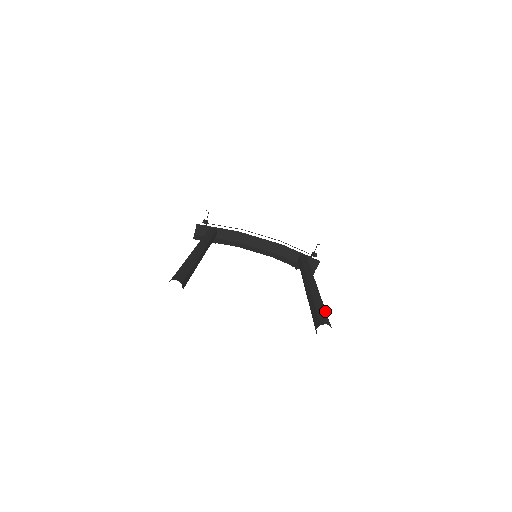
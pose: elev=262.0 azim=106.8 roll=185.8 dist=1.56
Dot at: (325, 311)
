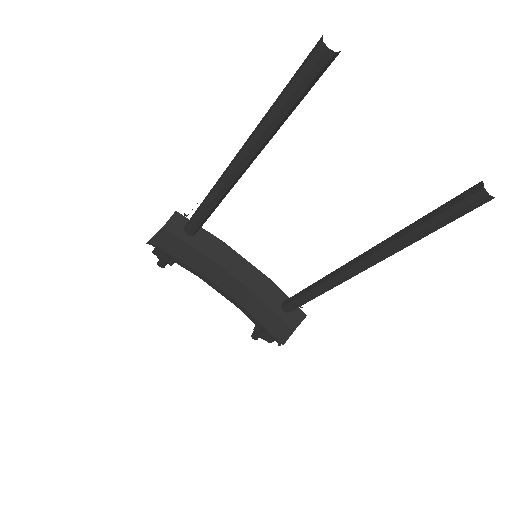
Dot at: occluded
